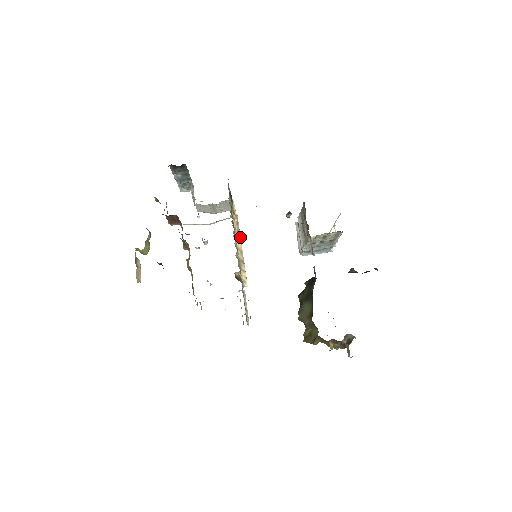
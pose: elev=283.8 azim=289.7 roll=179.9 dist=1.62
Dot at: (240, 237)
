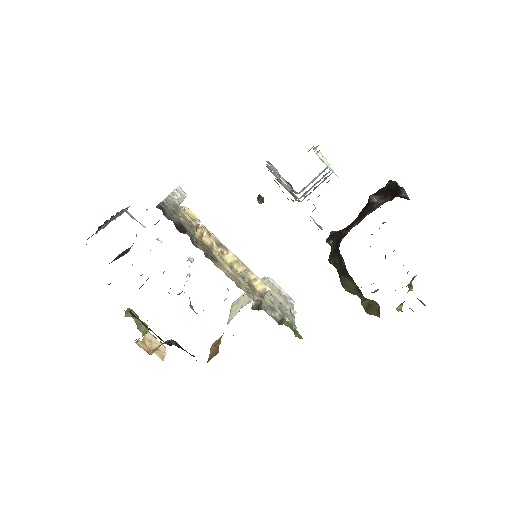
Dot at: (224, 246)
